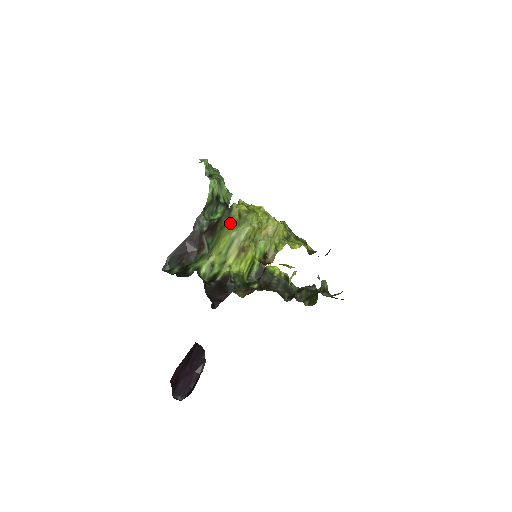
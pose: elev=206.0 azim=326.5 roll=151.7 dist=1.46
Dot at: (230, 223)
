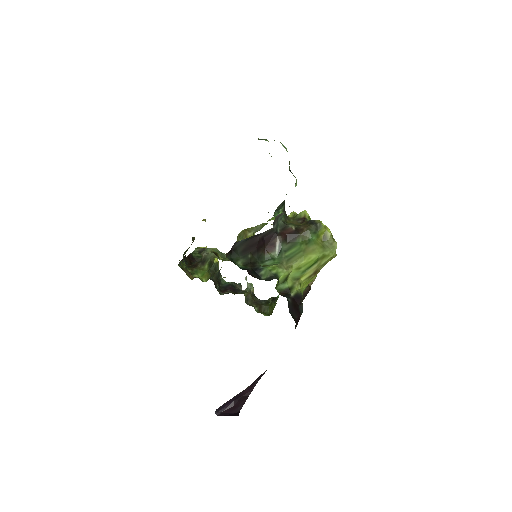
Dot at: (316, 241)
